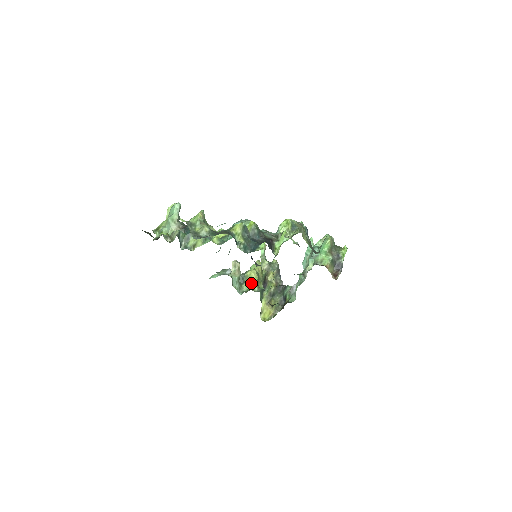
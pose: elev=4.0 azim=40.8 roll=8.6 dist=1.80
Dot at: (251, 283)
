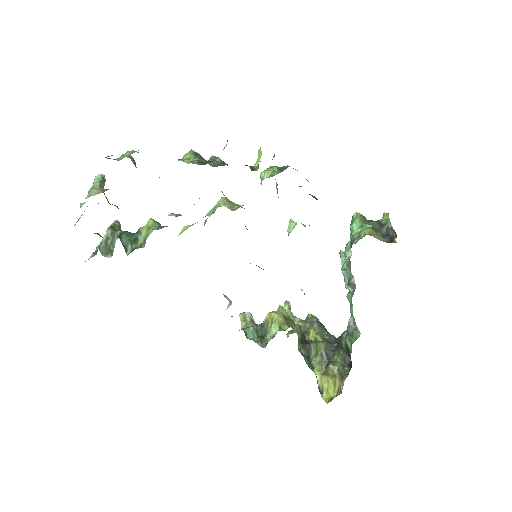
Dot at: (275, 324)
